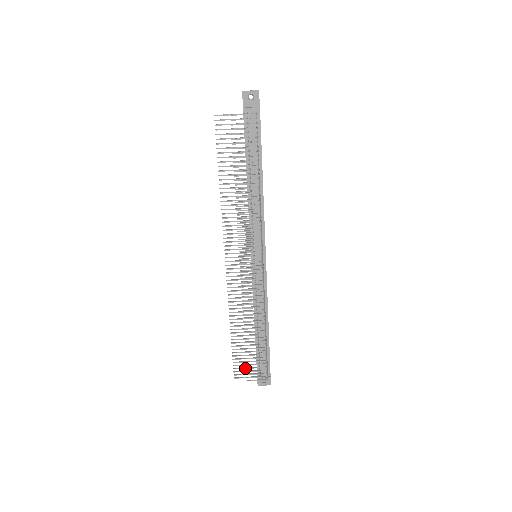
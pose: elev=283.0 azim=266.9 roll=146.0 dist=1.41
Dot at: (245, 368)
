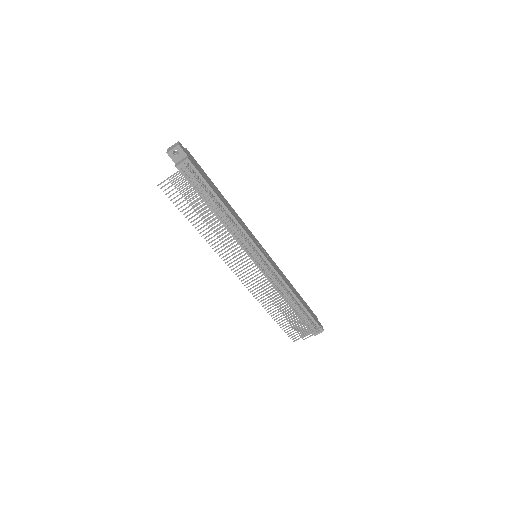
Dot at: occluded
